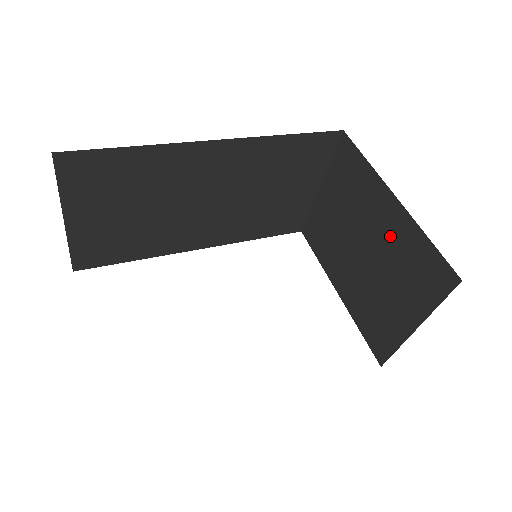
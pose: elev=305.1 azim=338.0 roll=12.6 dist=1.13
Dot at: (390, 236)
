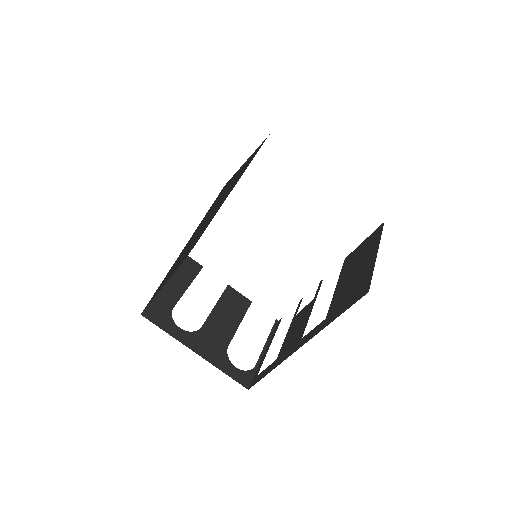
Dot at: occluded
